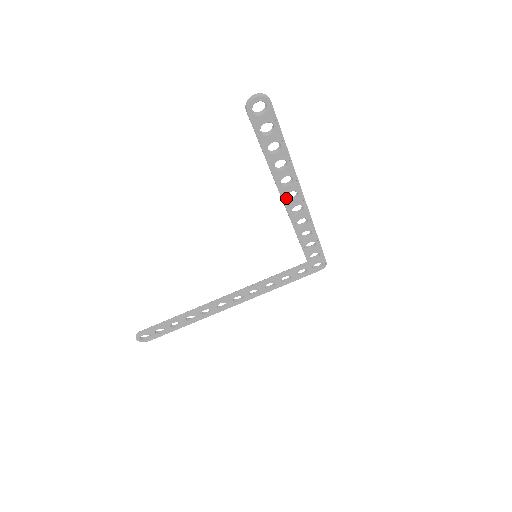
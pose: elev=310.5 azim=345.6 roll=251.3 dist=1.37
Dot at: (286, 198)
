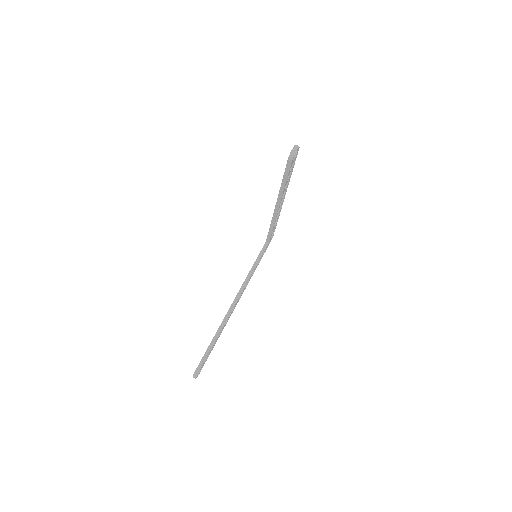
Dot at: (280, 205)
